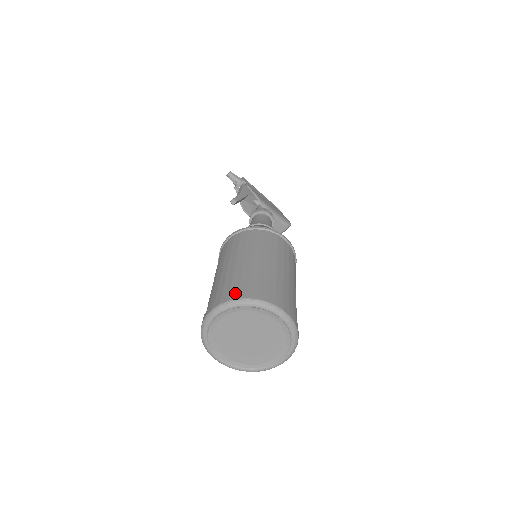
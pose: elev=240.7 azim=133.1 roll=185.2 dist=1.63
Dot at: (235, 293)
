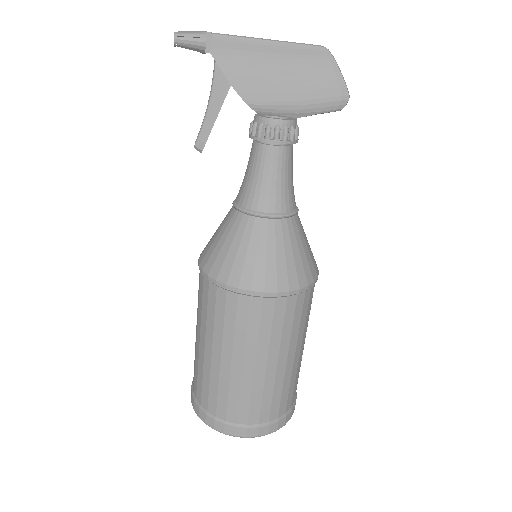
Dot at: (197, 407)
